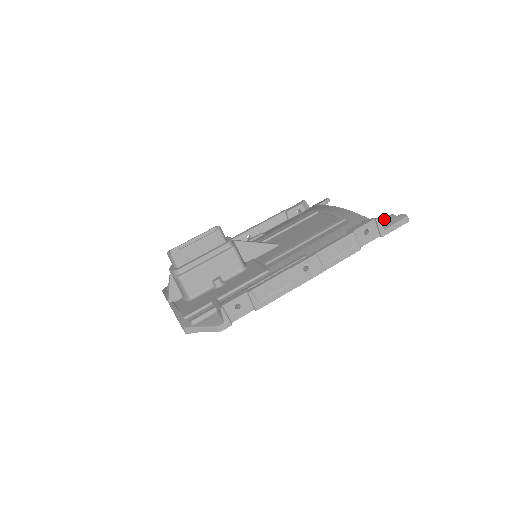
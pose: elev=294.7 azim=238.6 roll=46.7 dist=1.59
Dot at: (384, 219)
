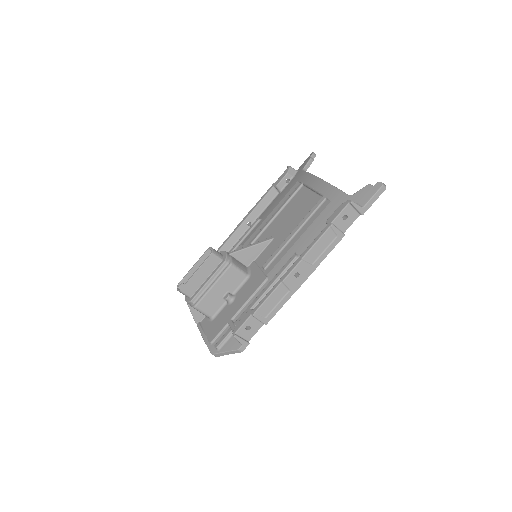
Dot at: (361, 193)
